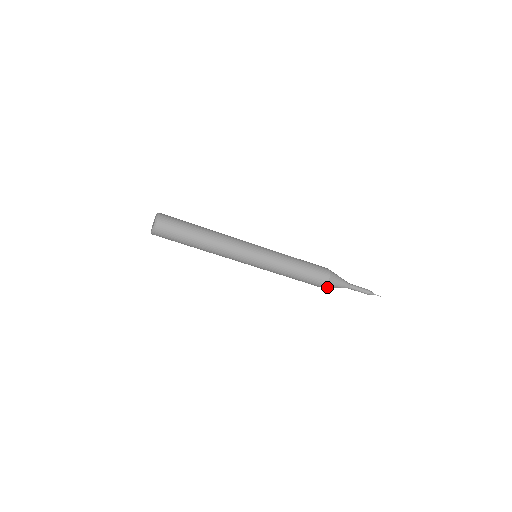
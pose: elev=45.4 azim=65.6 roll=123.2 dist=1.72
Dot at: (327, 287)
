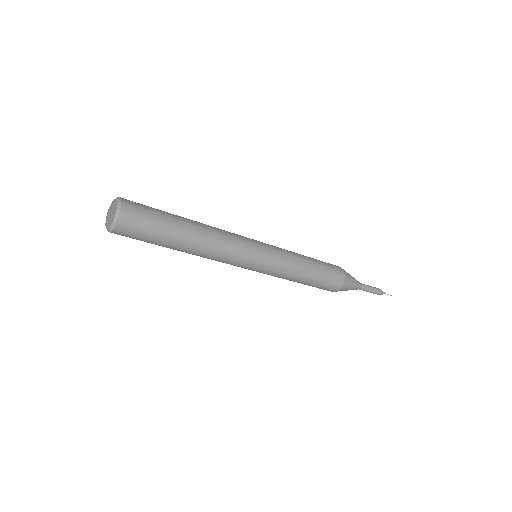
Dot at: occluded
